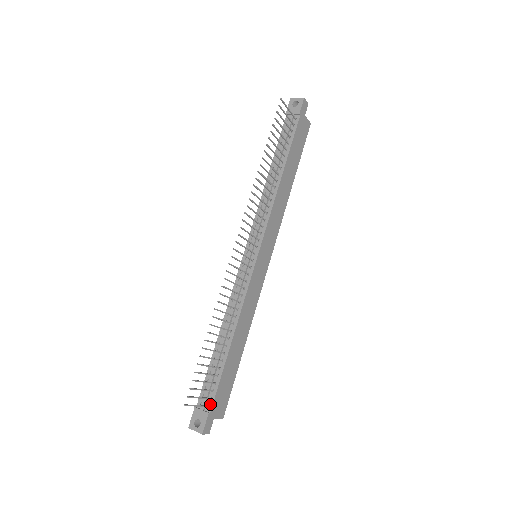
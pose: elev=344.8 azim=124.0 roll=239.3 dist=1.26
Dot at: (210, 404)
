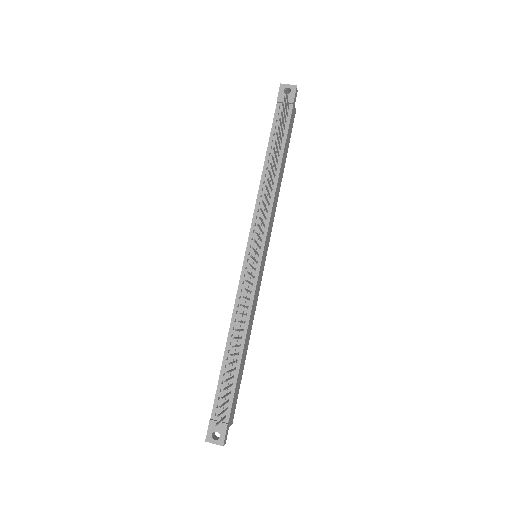
Dot at: (227, 414)
